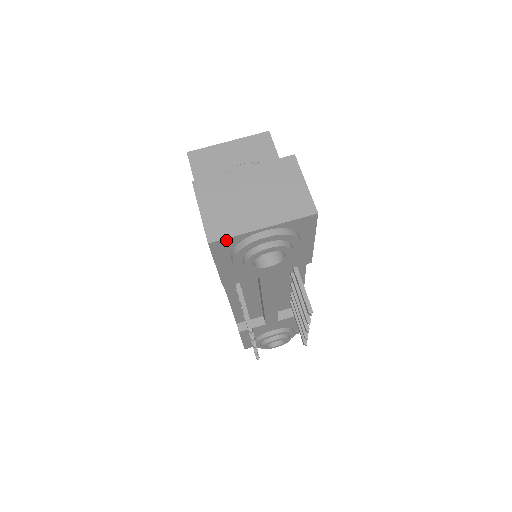
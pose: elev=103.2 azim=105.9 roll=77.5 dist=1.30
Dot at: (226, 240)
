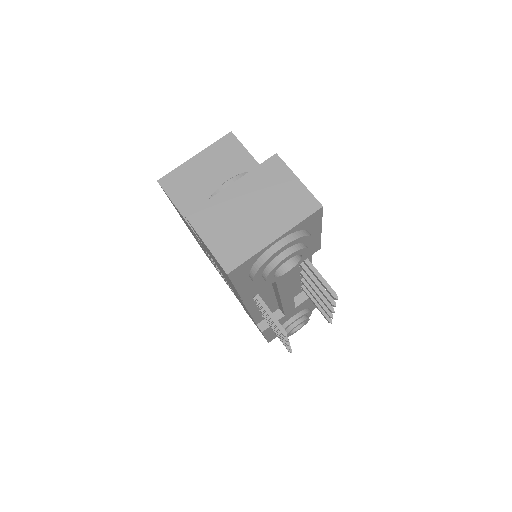
Dot at: (243, 264)
